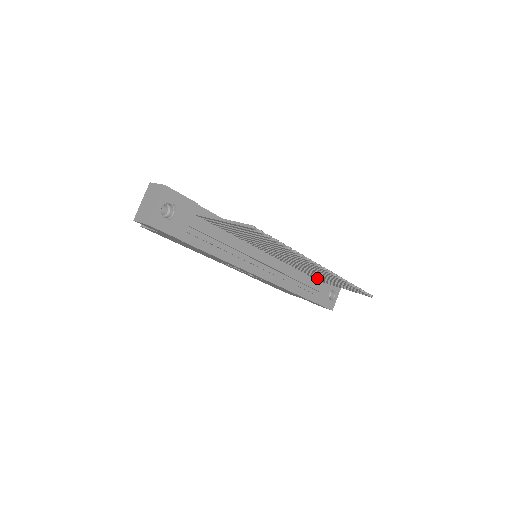
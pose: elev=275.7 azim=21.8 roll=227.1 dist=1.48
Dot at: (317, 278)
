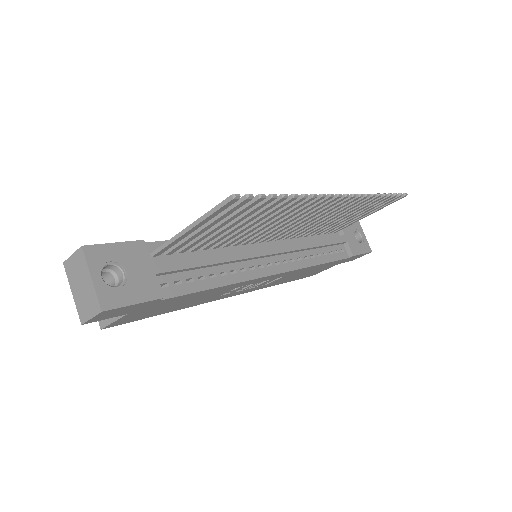
Dot at: (333, 229)
